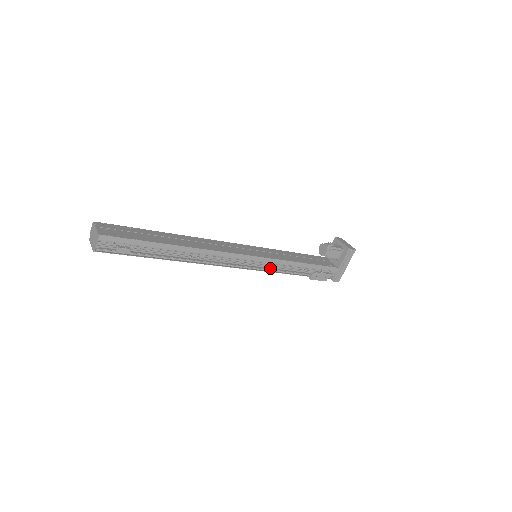
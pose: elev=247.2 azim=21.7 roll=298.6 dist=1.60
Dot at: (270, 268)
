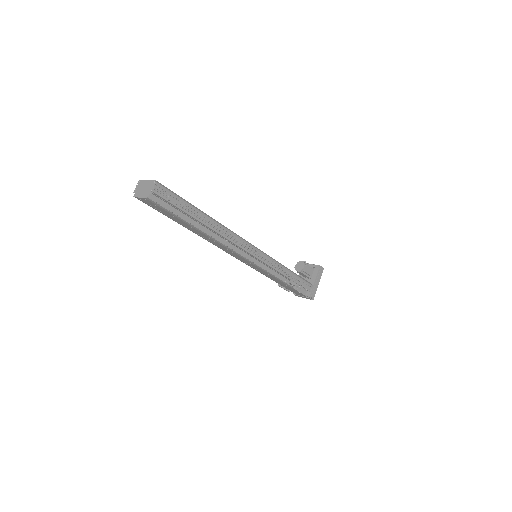
Dot at: (265, 272)
